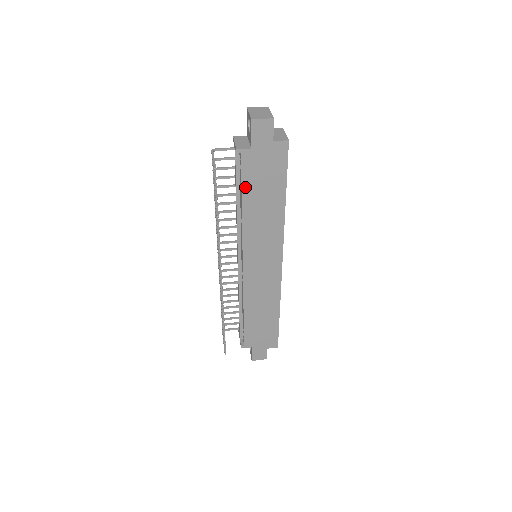
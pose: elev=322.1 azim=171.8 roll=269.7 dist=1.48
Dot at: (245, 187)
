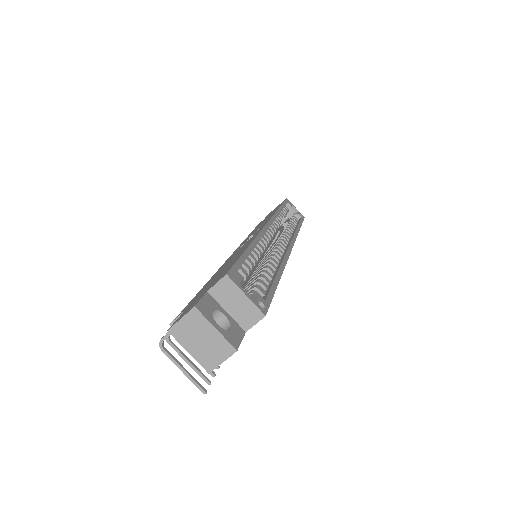
Dot at: occluded
